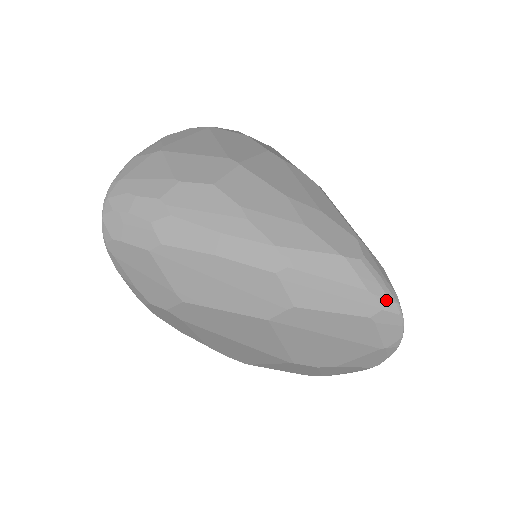
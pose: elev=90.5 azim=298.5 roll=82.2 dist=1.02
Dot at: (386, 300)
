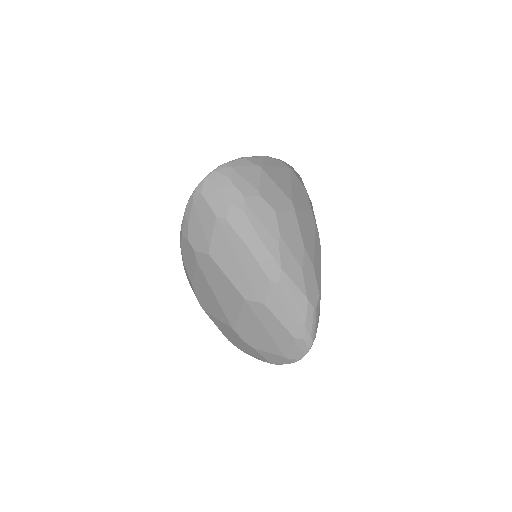
Dot at: (309, 336)
